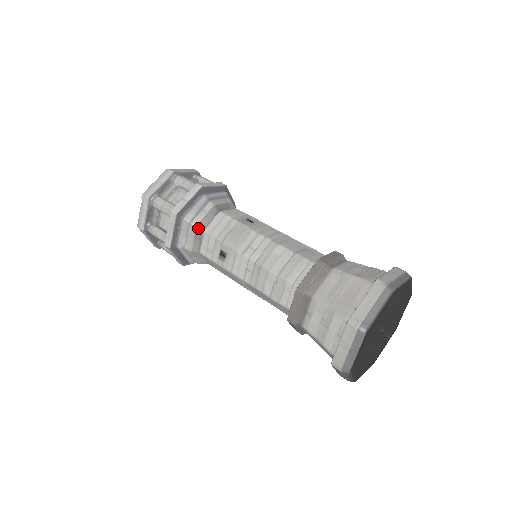
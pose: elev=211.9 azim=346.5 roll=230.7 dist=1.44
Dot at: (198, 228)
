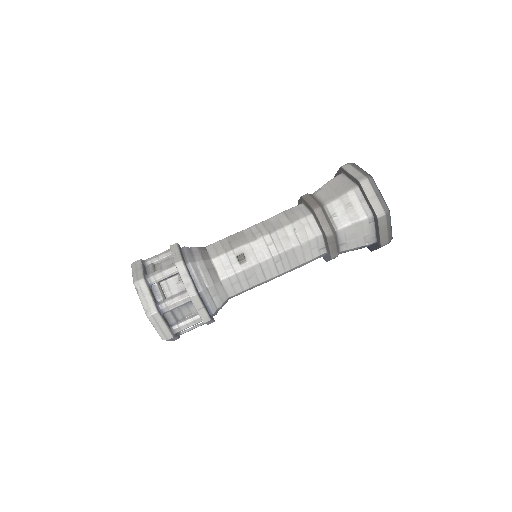
Dot at: (205, 261)
